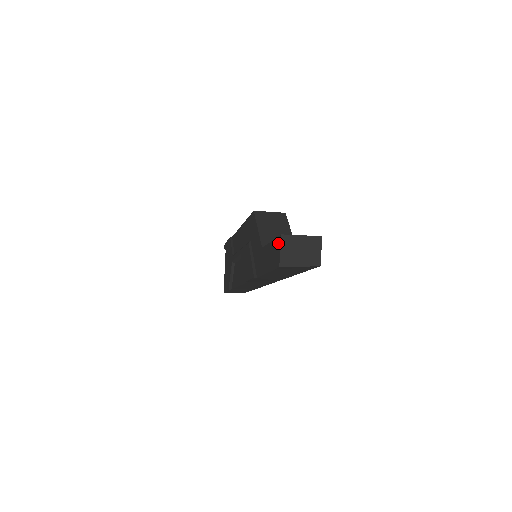
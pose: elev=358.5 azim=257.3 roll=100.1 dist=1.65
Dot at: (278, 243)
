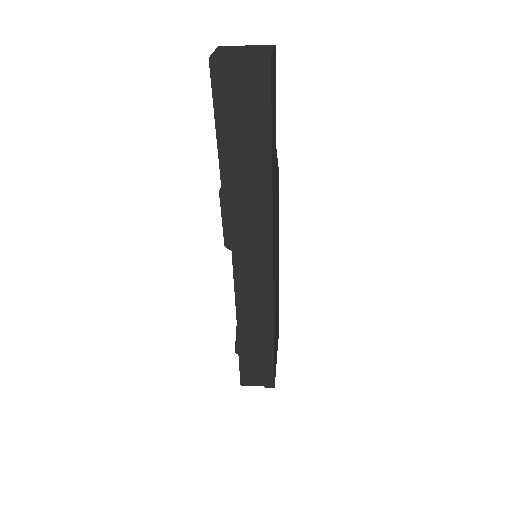
Dot at: occluded
